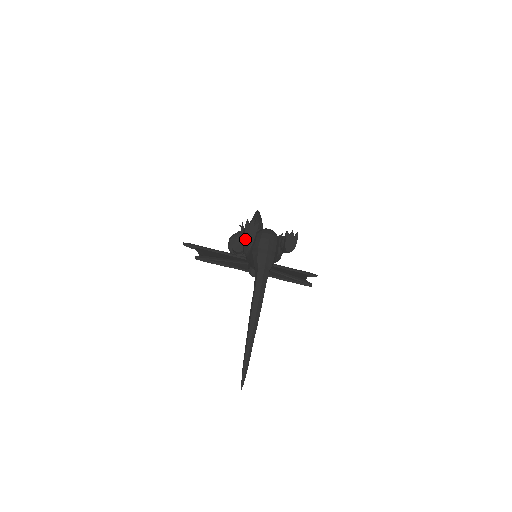
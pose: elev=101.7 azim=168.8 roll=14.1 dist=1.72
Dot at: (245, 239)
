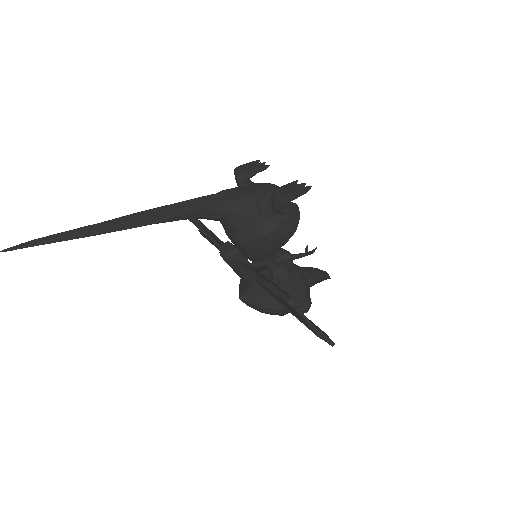
Dot at: (235, 170)
